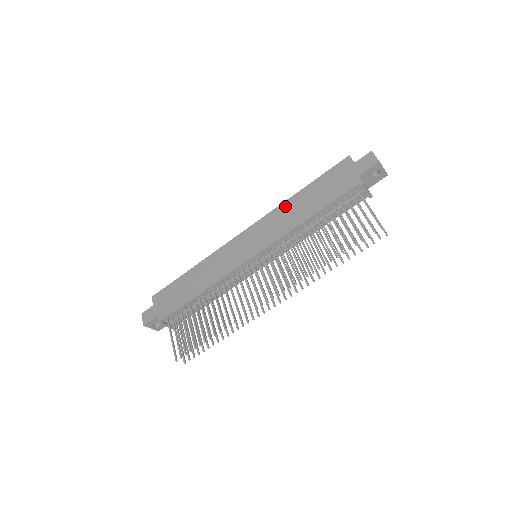
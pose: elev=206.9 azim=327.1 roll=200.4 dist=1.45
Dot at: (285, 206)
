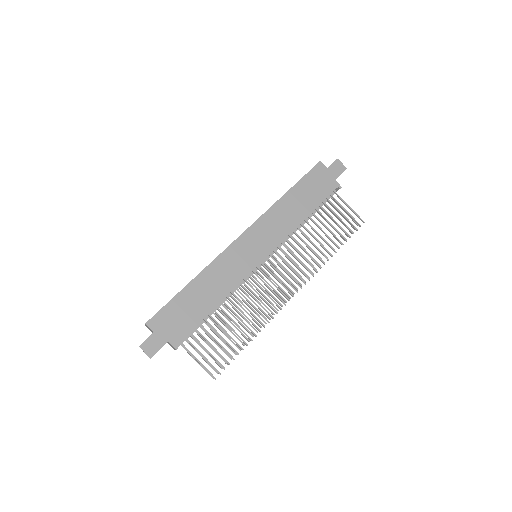
Dot at: (278, 207)
